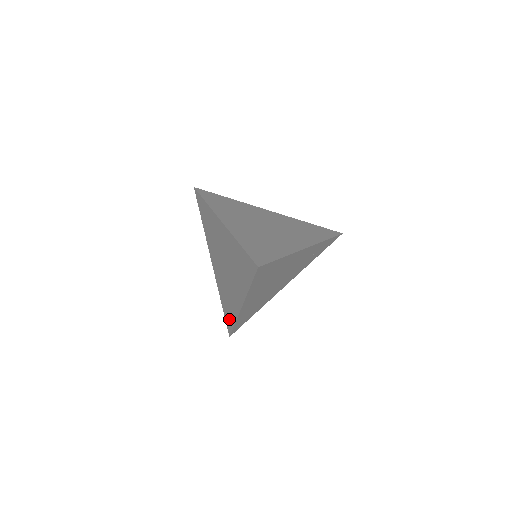
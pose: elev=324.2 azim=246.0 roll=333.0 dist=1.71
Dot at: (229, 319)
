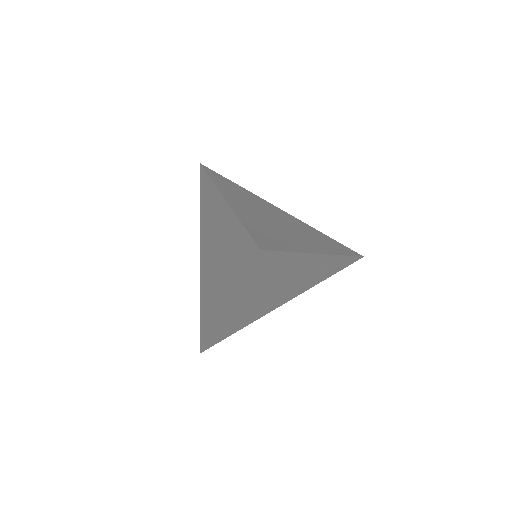
Dot at: (205, 329)
